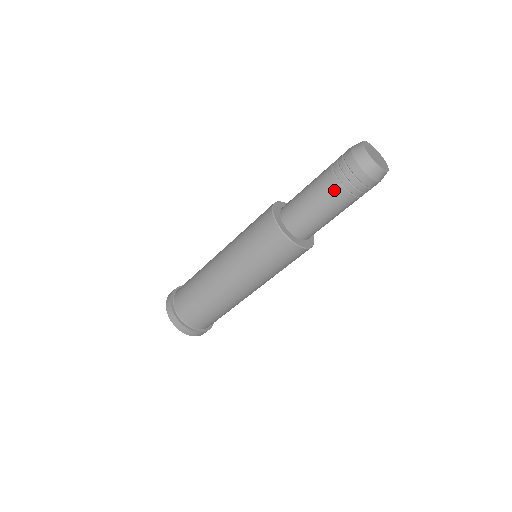
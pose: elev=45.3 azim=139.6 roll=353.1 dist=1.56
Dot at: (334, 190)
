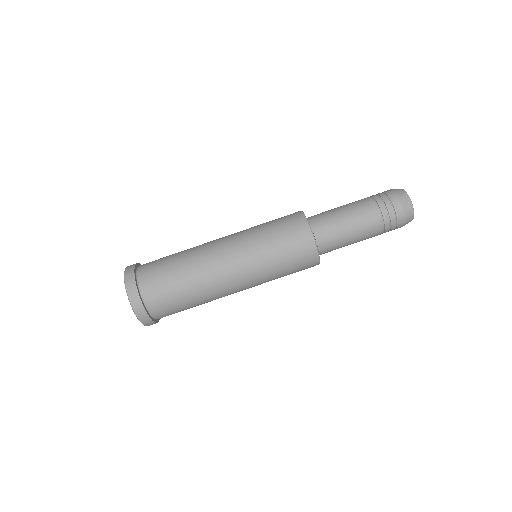
Dot at: (375, 224)
